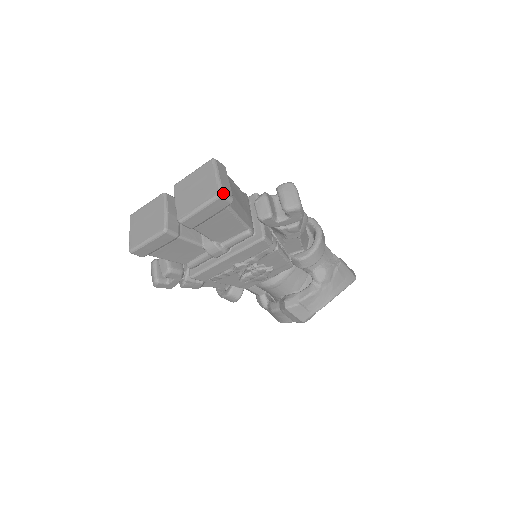
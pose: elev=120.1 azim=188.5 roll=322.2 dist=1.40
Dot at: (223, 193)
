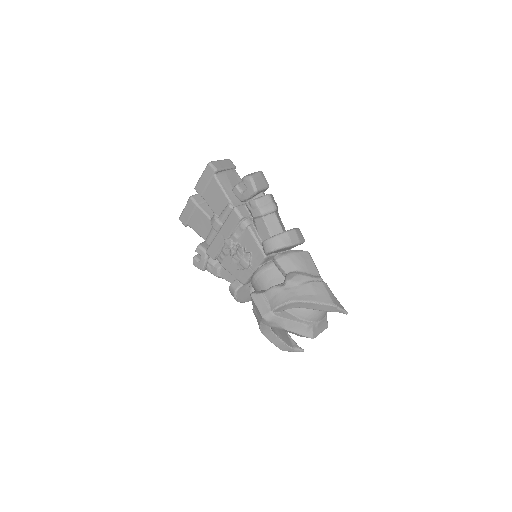
Dot at: (211, 163)
